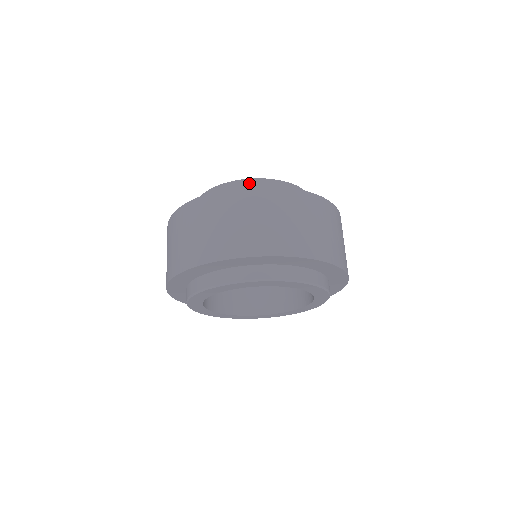
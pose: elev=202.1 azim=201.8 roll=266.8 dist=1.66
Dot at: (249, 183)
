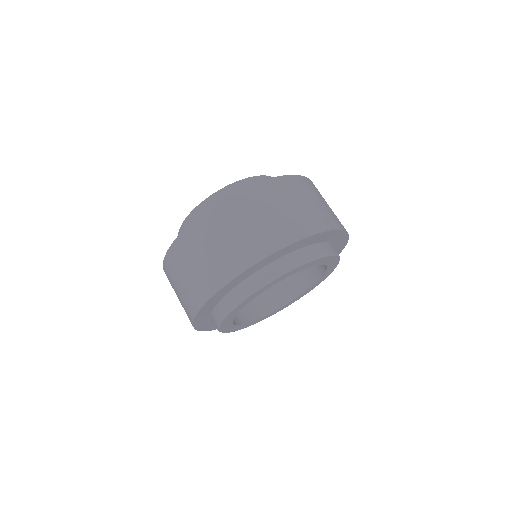
Dot at: (197, 212)
